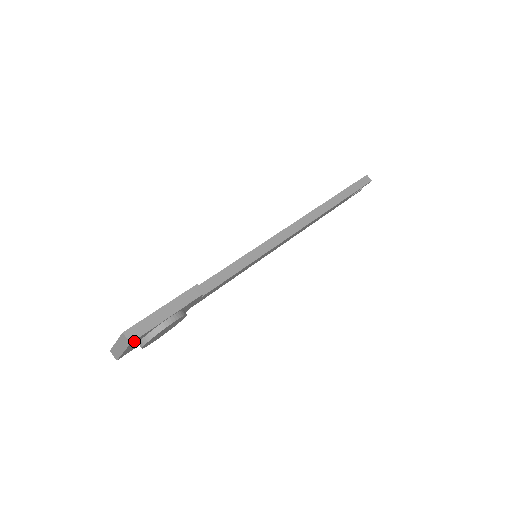
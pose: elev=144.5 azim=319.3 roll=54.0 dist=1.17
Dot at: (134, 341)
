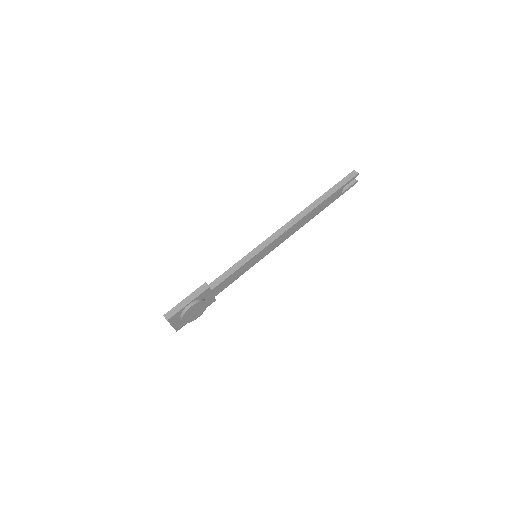
Dot at: (170, 319)
